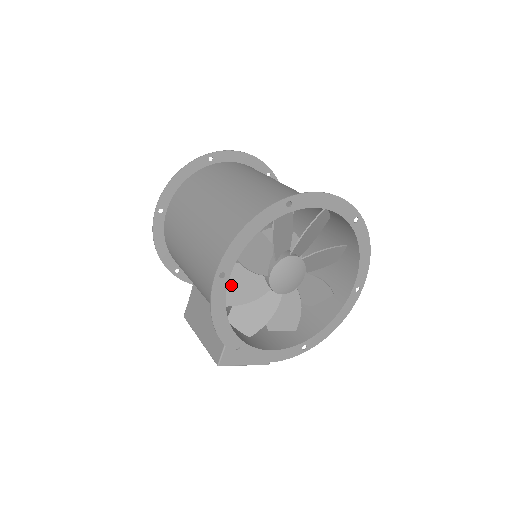
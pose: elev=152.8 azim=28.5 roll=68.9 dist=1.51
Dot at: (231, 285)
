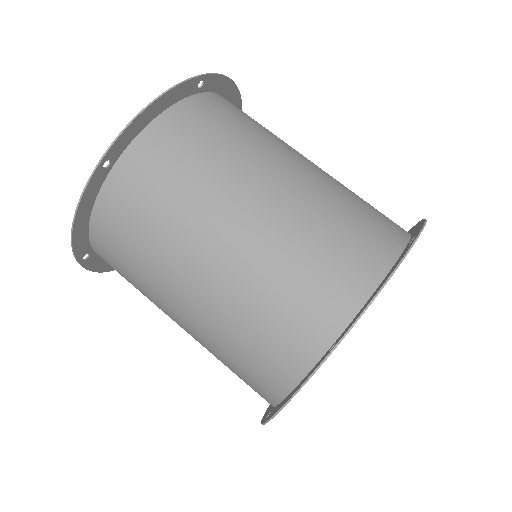
Dot at: occluded
